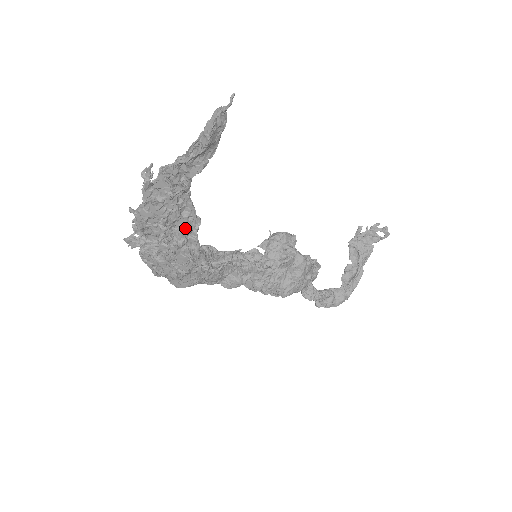
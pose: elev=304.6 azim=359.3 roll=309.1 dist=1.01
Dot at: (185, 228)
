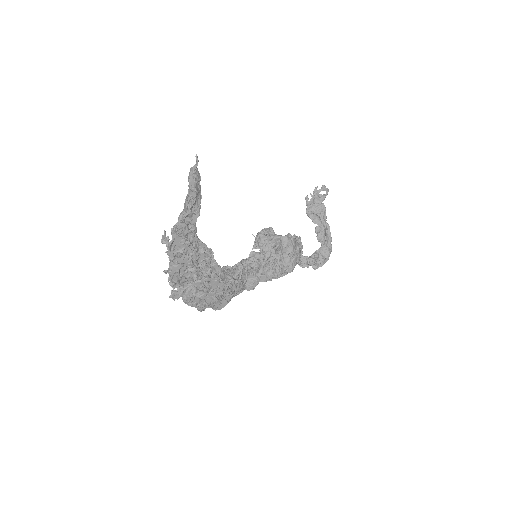
Dot at: (206, 261)
